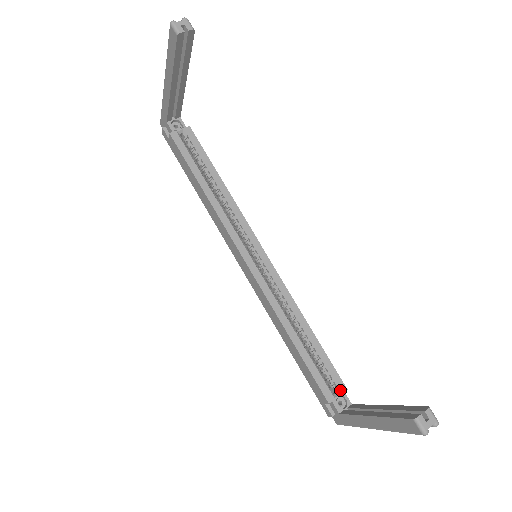
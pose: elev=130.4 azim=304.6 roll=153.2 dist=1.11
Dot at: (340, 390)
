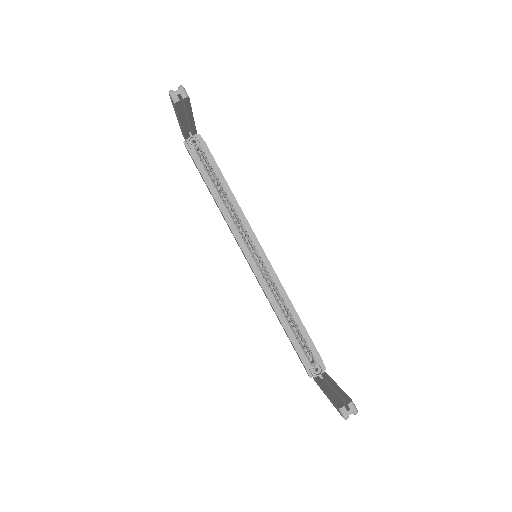
Dot at: (317, 361)
